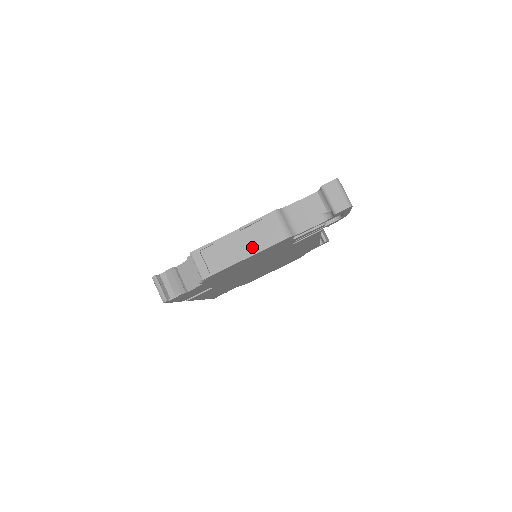
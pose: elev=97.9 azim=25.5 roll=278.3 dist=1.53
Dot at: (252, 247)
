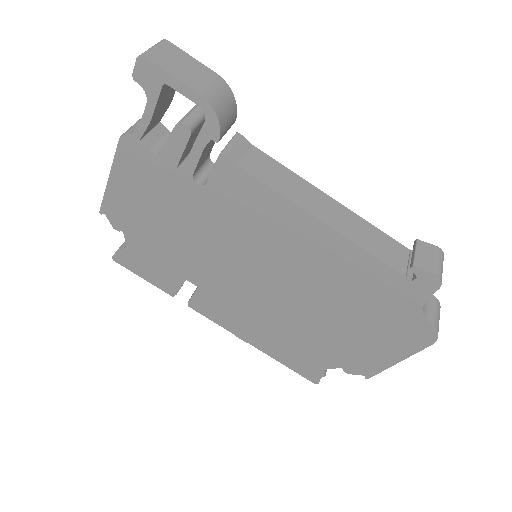
Dot at: occluded
